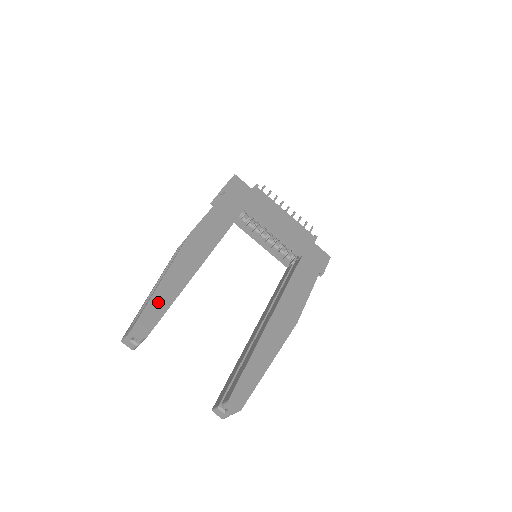
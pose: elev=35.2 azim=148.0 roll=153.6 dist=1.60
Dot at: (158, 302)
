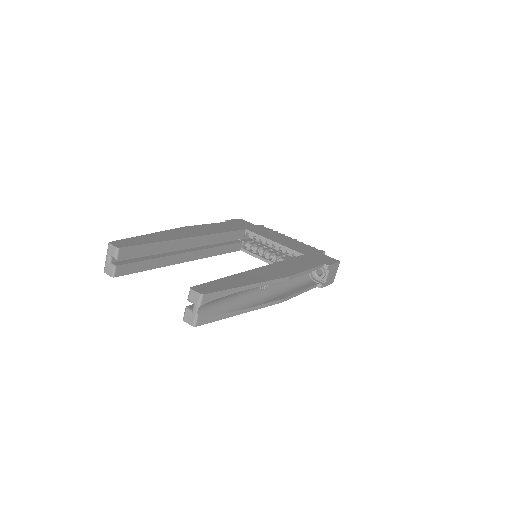
Dot at: (139, 240)
